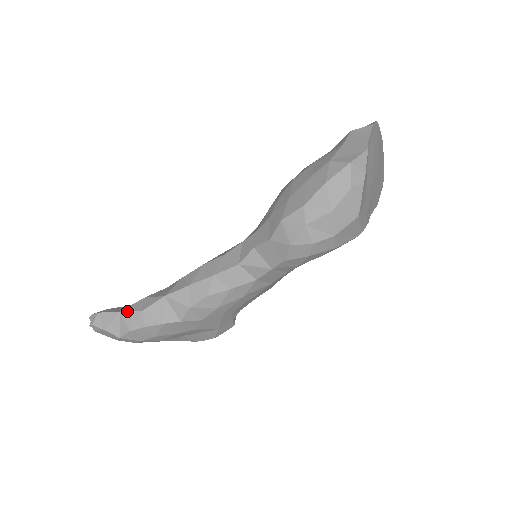
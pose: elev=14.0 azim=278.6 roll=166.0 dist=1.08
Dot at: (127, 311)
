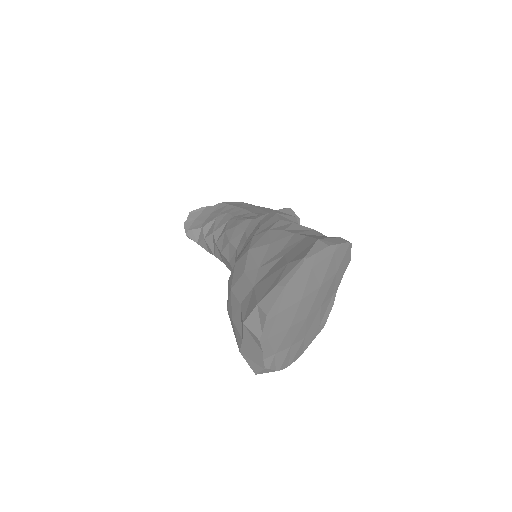
Dot at: occluded
